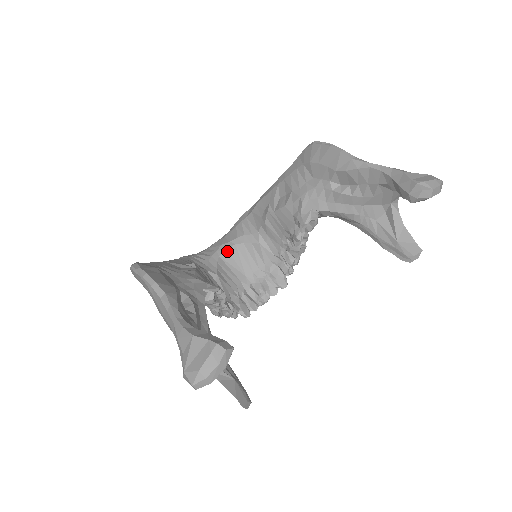
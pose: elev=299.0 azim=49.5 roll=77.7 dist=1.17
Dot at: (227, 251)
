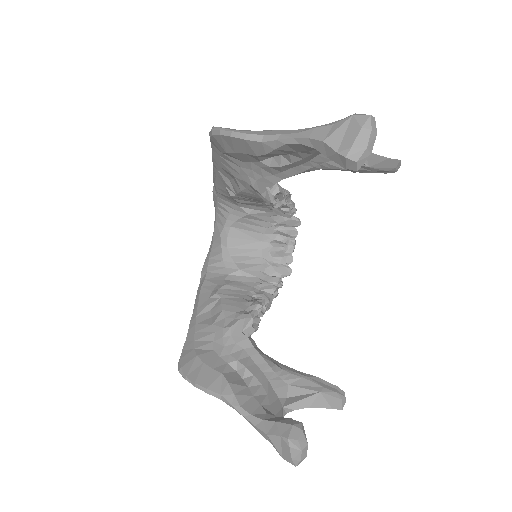
Dot at: (229, 238)
